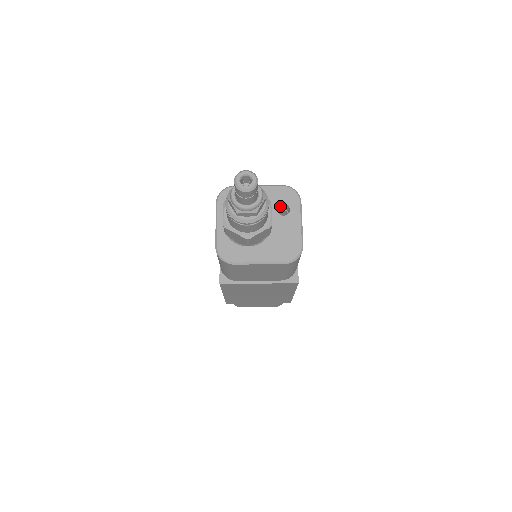
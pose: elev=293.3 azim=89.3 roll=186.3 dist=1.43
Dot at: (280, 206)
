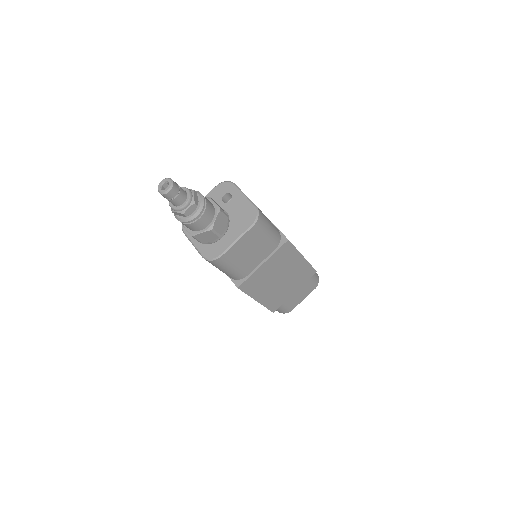
Dot at: (225, 199)
